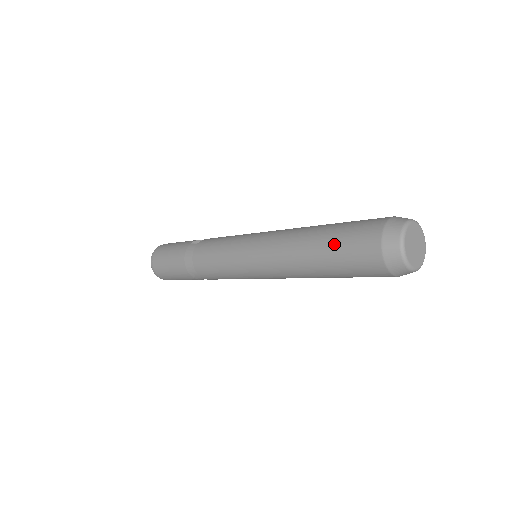
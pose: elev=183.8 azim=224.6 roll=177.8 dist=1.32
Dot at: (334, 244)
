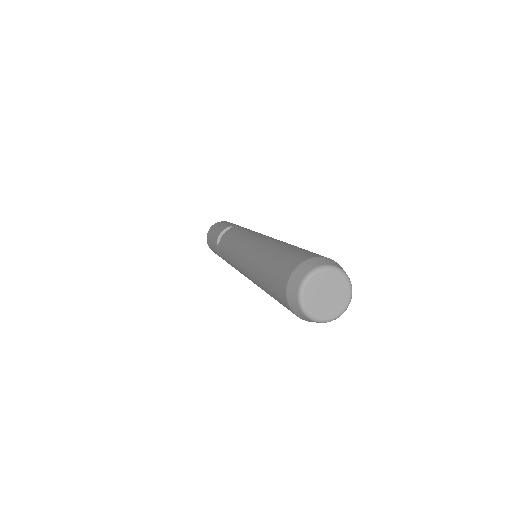
Dot at: occluded
